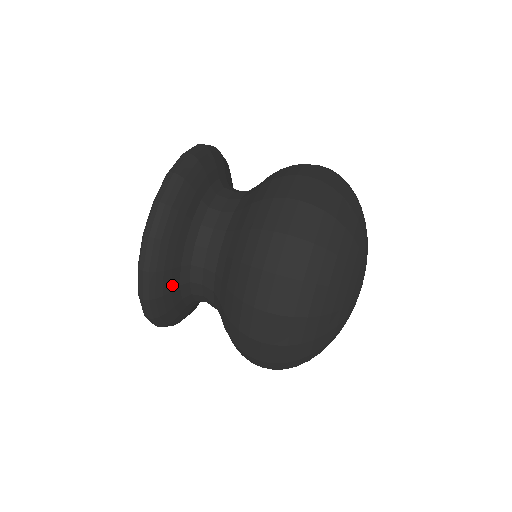
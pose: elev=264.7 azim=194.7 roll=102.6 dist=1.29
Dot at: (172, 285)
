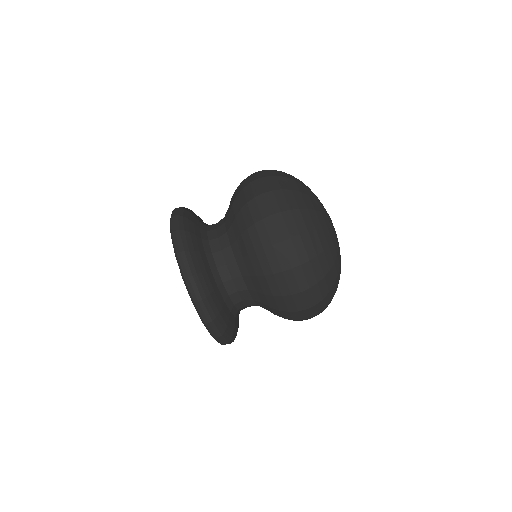
Dot at: (205, 266)
